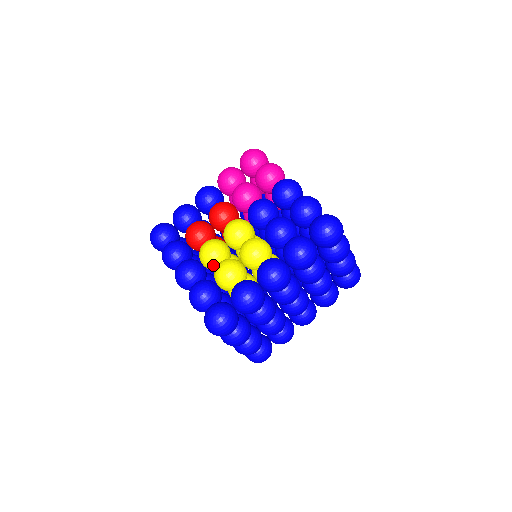
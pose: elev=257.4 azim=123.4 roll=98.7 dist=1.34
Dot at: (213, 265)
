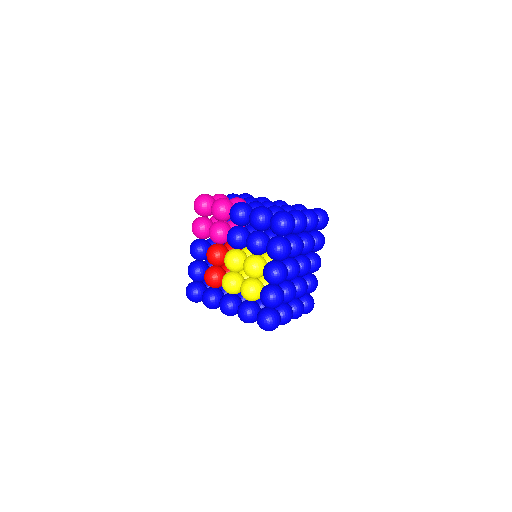
Dot at: (238, 291)
